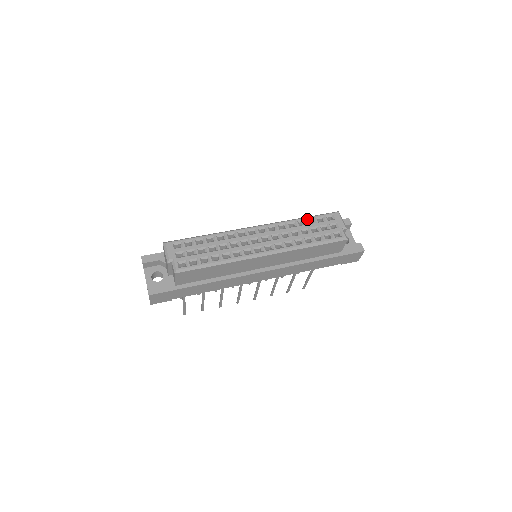
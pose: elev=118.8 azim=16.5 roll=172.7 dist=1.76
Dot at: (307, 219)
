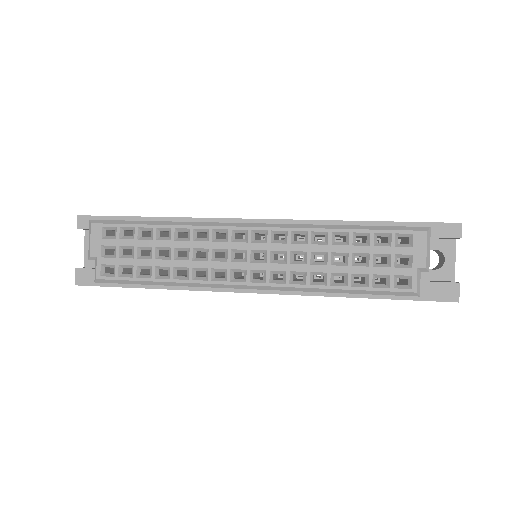
Dot at: (354, 232)
